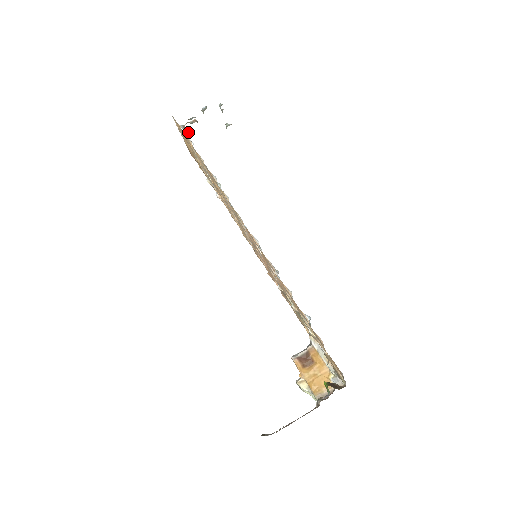
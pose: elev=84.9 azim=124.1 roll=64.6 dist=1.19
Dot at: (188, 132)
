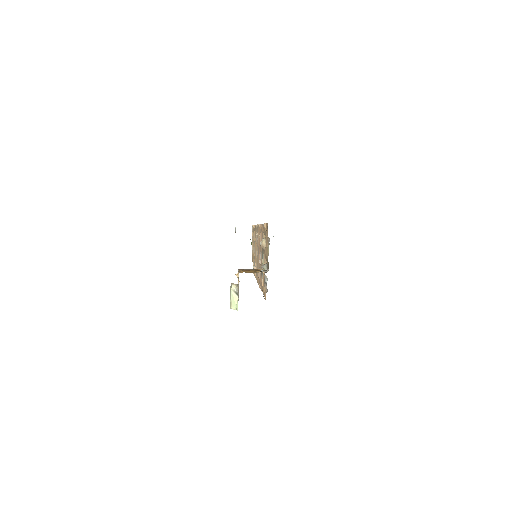
Dot at: occluded
